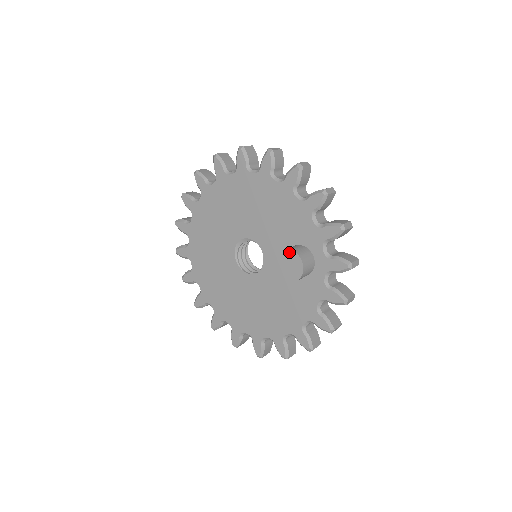
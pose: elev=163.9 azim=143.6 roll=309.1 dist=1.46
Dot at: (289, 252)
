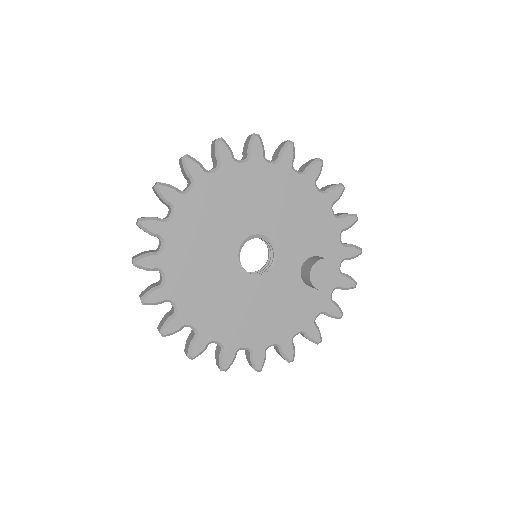
Dot at: (330, 262)
